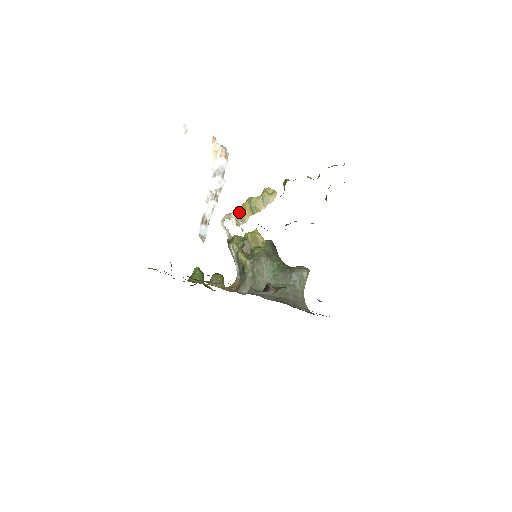
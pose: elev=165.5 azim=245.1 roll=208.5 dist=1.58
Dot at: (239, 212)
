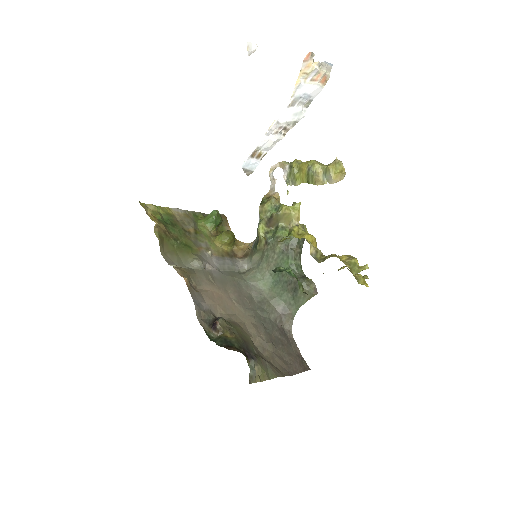
Dot at: (294, 170)
